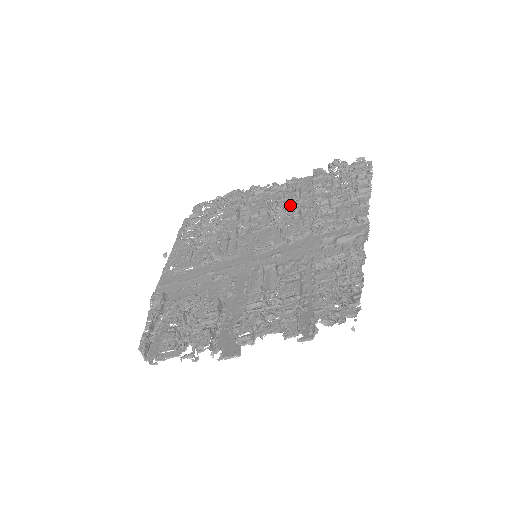
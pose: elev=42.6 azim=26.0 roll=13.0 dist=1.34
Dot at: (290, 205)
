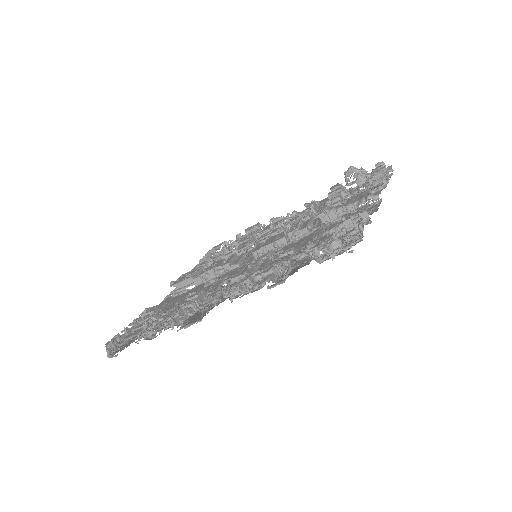
Dot at: (302, 214)
